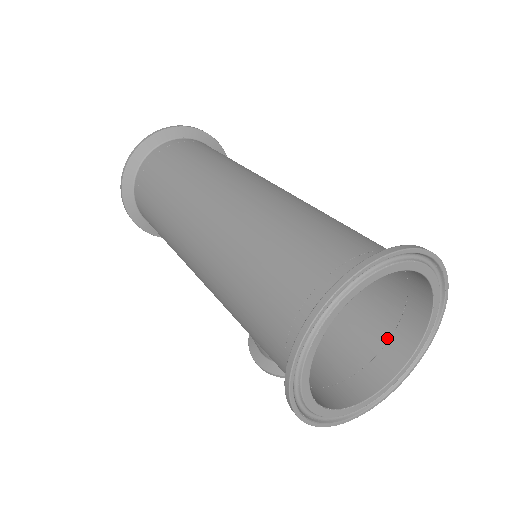
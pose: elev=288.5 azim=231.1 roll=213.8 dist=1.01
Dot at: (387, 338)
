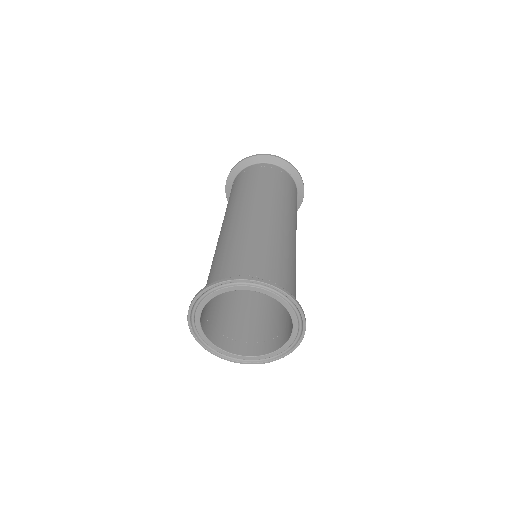
Dot at: (265, 340)
